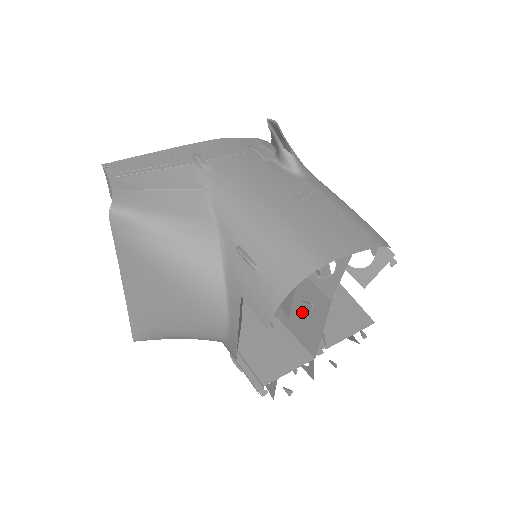
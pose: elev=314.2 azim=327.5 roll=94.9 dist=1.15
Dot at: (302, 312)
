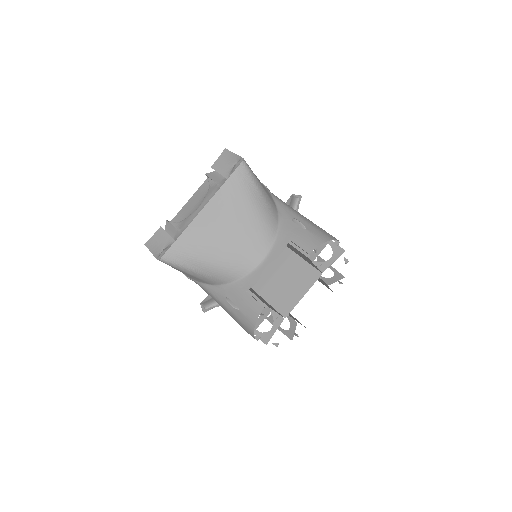
Dot at: (290, 286)
